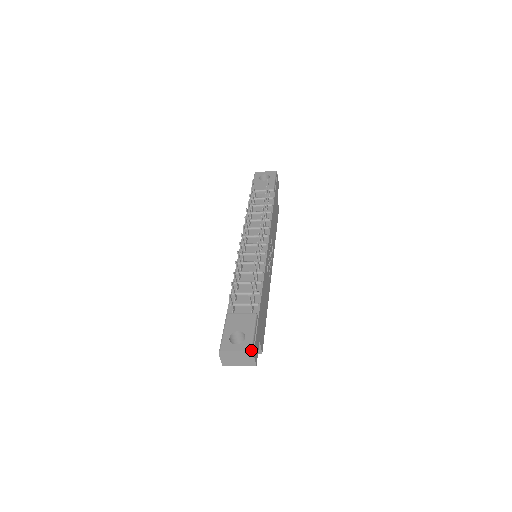
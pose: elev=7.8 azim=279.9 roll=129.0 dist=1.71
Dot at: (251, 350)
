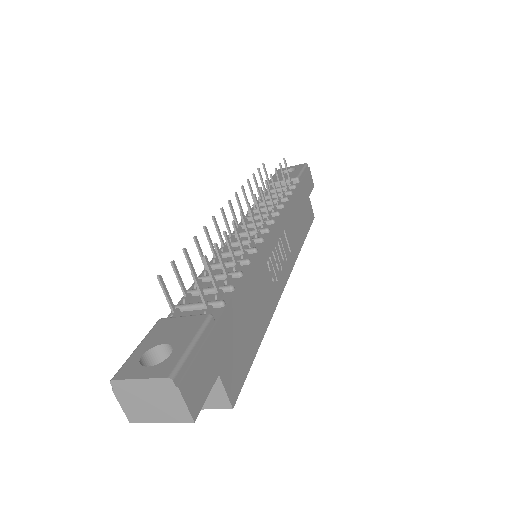
Dot at: (171, 375)
